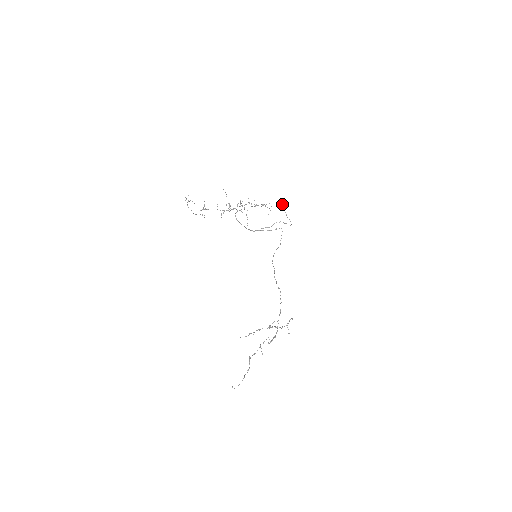
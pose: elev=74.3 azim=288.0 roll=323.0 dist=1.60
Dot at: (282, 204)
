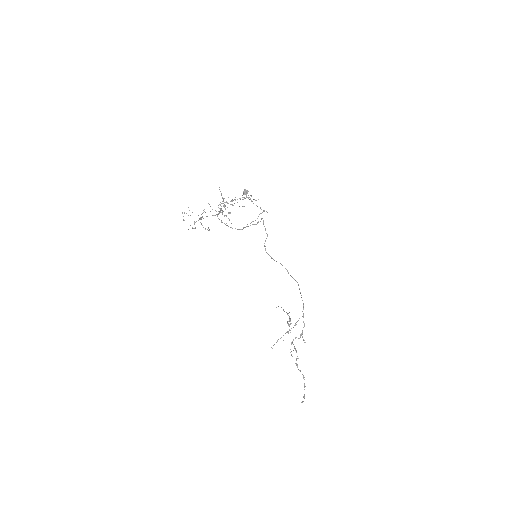
Dot at: (246, 191)
